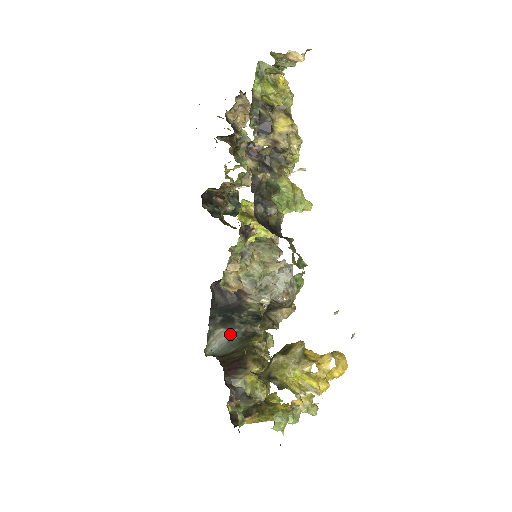
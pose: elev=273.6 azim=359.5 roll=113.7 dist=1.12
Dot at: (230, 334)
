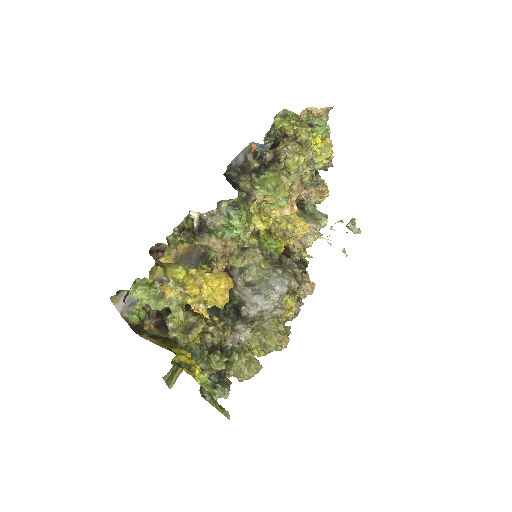
Dot at: occluded
